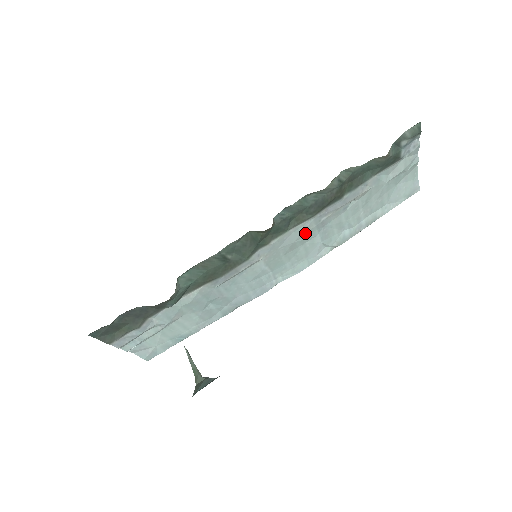
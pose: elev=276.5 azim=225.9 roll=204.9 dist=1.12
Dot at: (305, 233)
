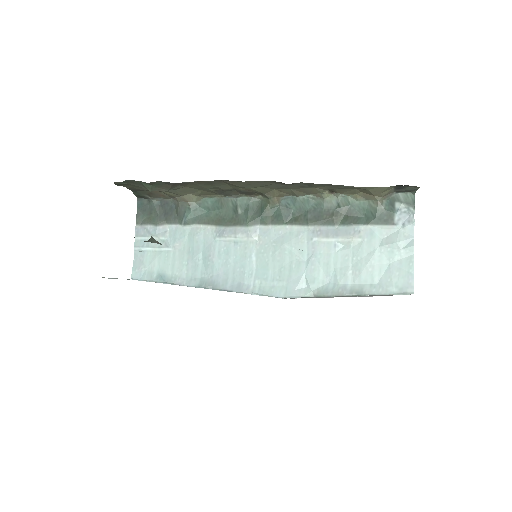
Dot at: (296, 243)
